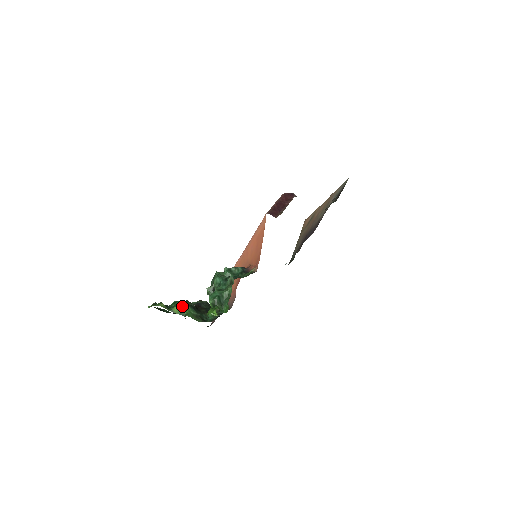
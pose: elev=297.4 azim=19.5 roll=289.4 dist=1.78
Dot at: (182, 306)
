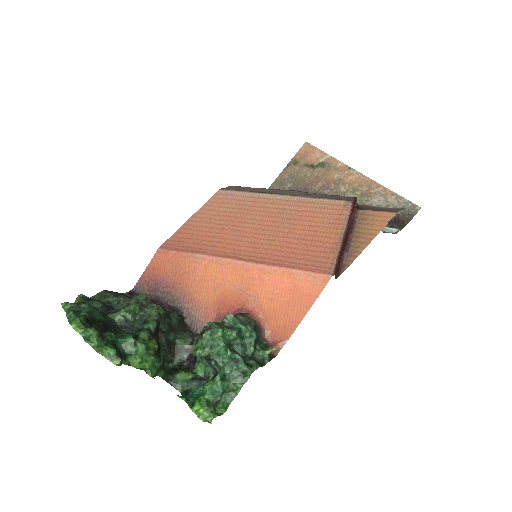
Dot at: (146, 359)
